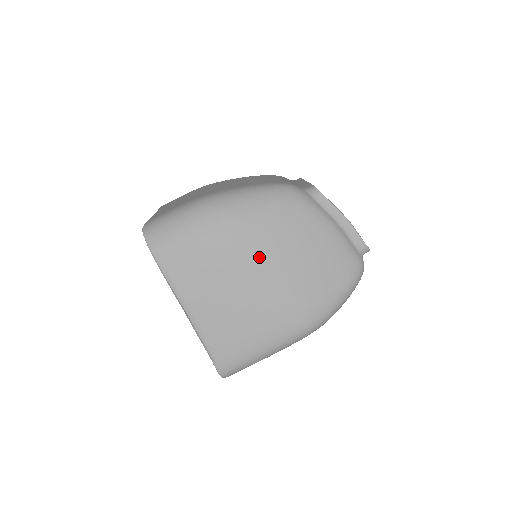
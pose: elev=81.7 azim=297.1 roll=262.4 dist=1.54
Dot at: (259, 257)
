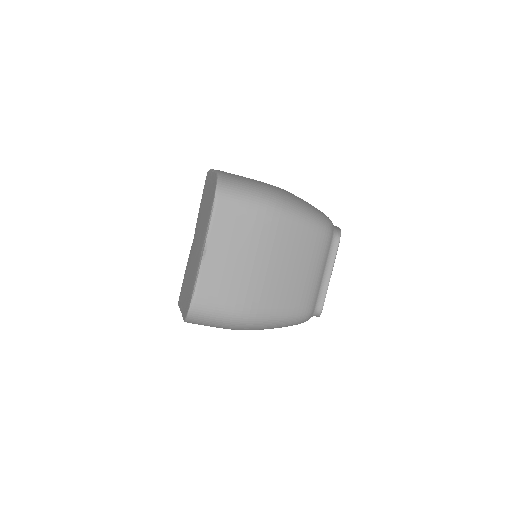
Dot at: occluded
